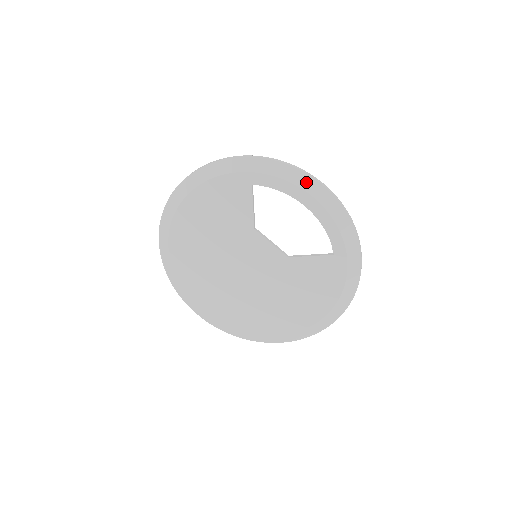
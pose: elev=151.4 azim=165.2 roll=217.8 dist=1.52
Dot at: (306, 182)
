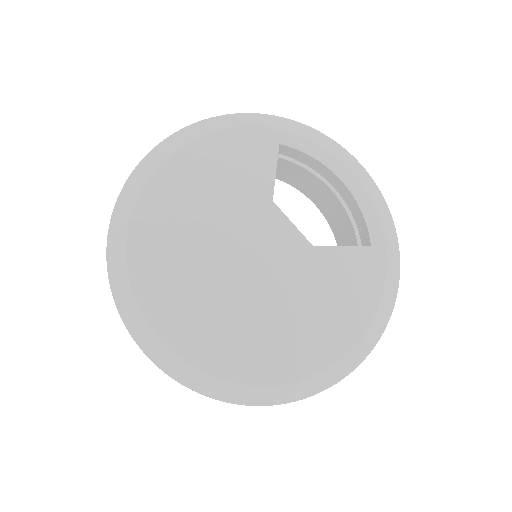
Dot at: (342, 154)
